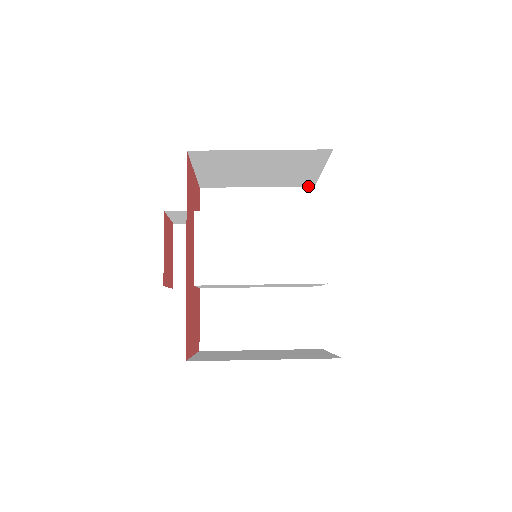
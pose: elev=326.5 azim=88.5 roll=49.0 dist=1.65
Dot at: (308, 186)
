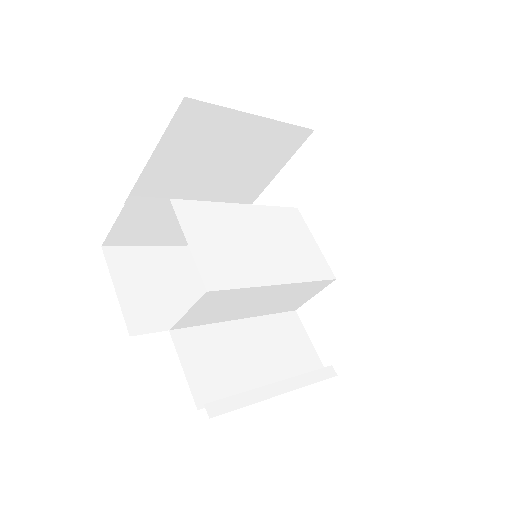
Dot at: occluded
